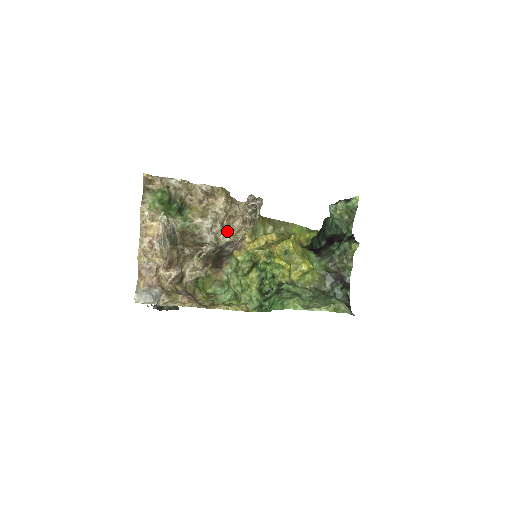
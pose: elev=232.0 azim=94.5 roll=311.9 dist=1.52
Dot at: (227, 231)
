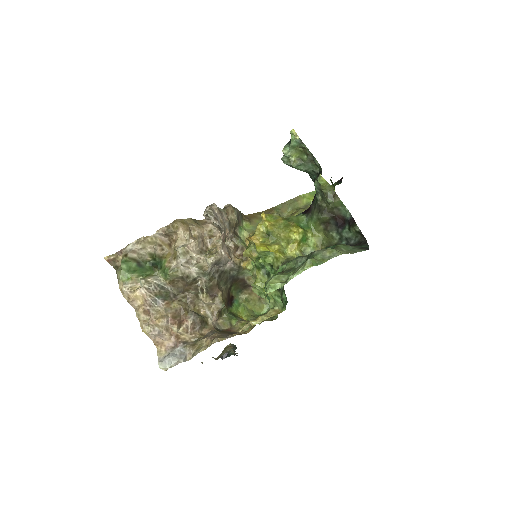
Dot at: (207, 254)
